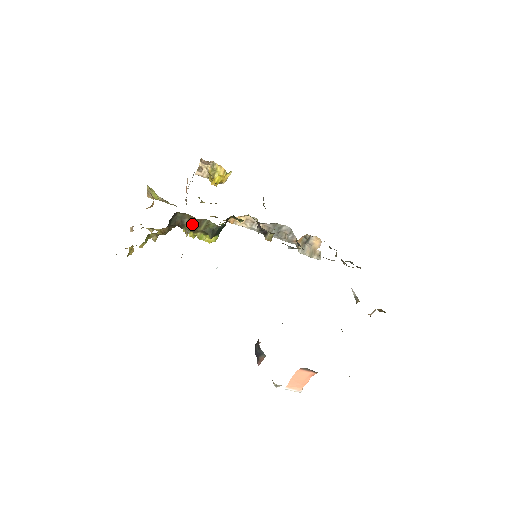
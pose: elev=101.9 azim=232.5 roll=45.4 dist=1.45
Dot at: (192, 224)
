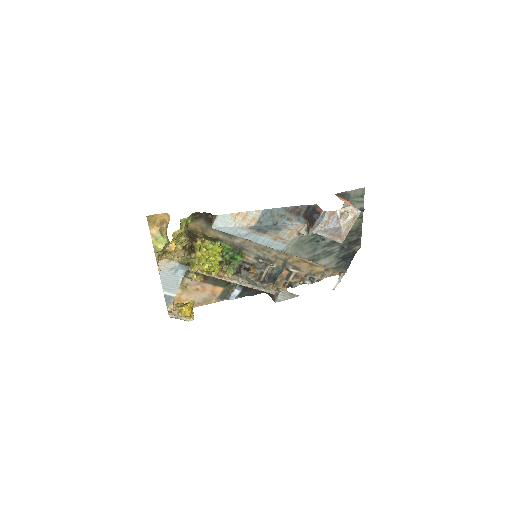
Dot at: (201, 235)
